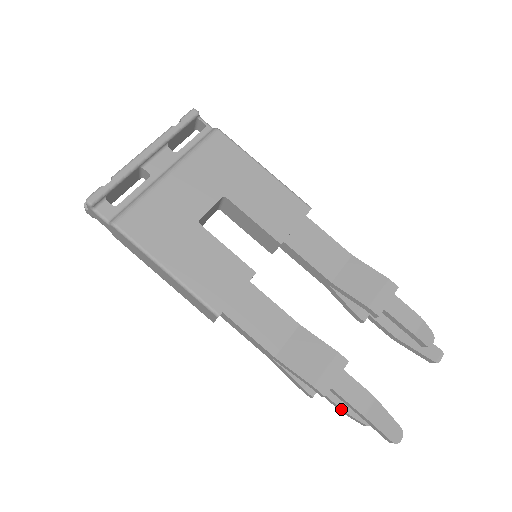
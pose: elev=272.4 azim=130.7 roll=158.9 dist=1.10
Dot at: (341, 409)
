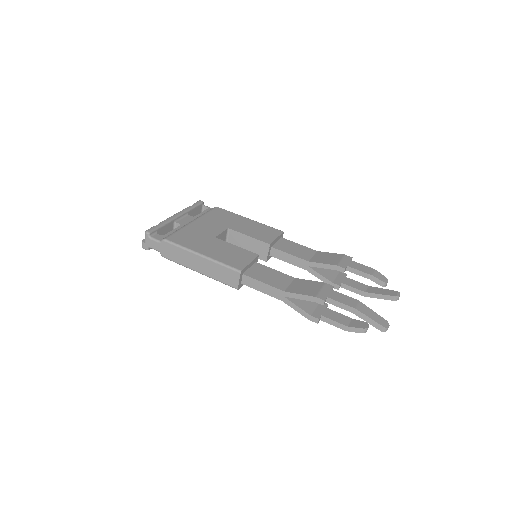
Dot at: (342, 324)
